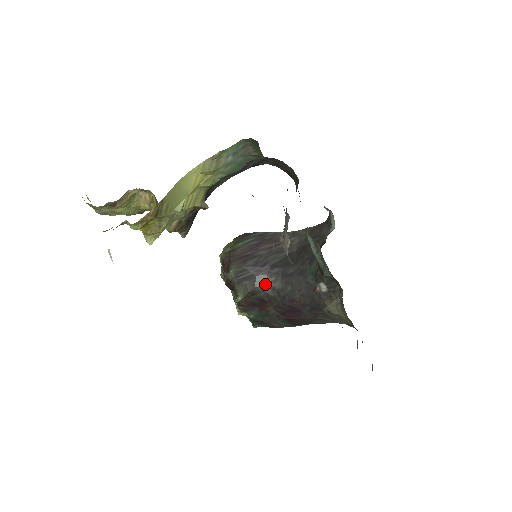
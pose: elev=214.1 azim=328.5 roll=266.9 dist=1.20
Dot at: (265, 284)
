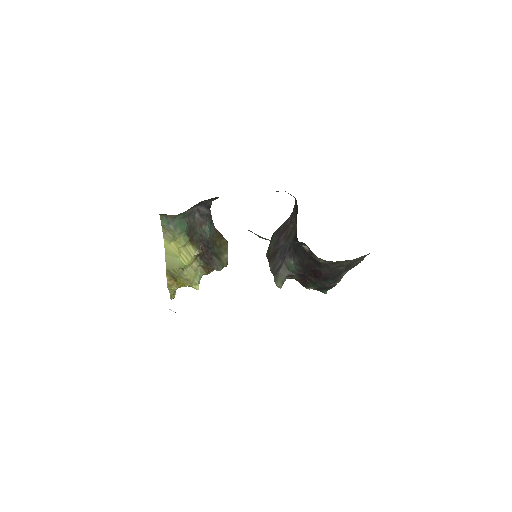
Dot at: (292, 264)
